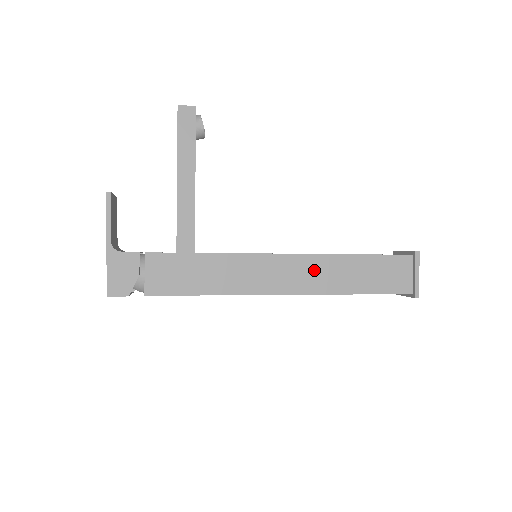
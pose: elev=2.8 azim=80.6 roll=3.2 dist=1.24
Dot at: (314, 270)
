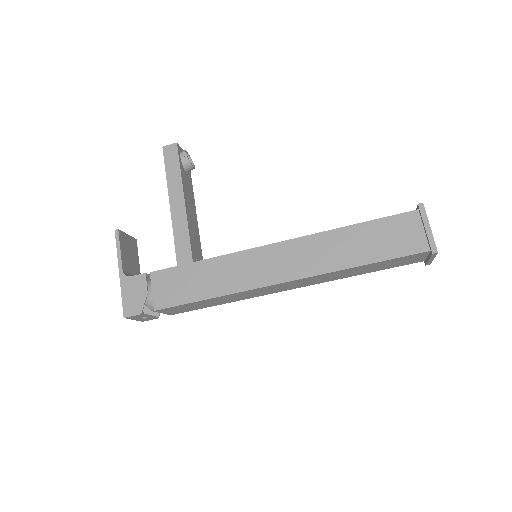
Dot at: (309, 251)
